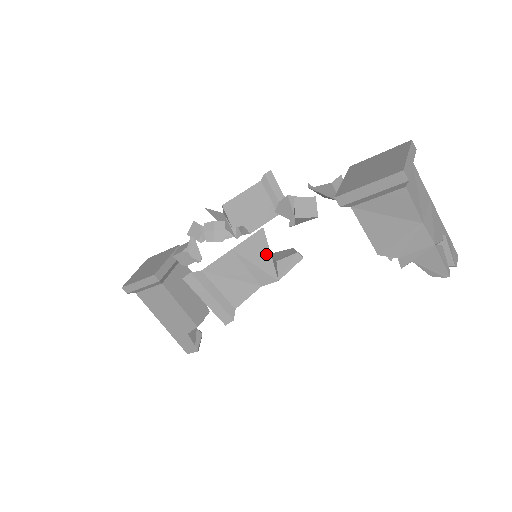
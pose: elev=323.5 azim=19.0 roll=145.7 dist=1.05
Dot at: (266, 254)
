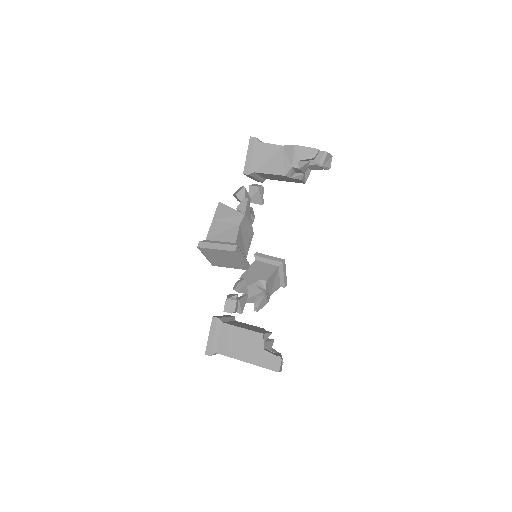
Dot at: (229, 209)
